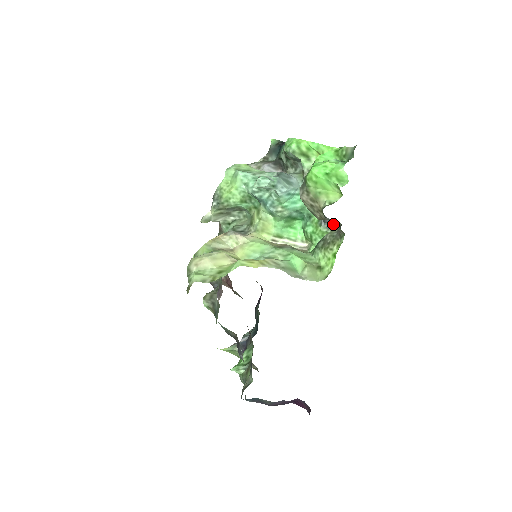
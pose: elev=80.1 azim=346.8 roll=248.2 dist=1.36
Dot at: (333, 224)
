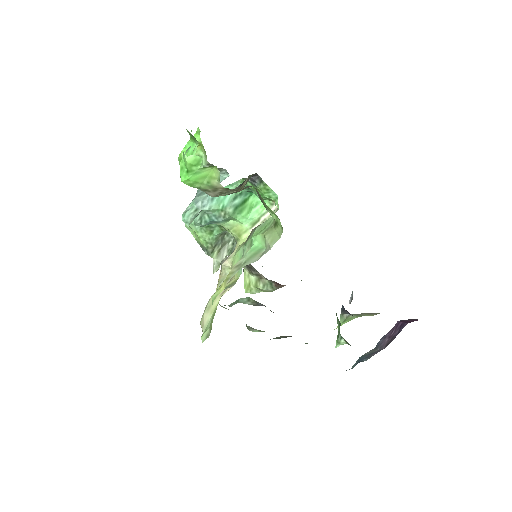
Dot at: (259, 176)
